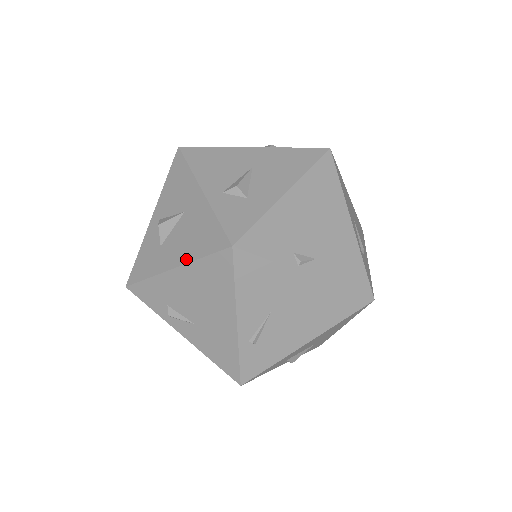
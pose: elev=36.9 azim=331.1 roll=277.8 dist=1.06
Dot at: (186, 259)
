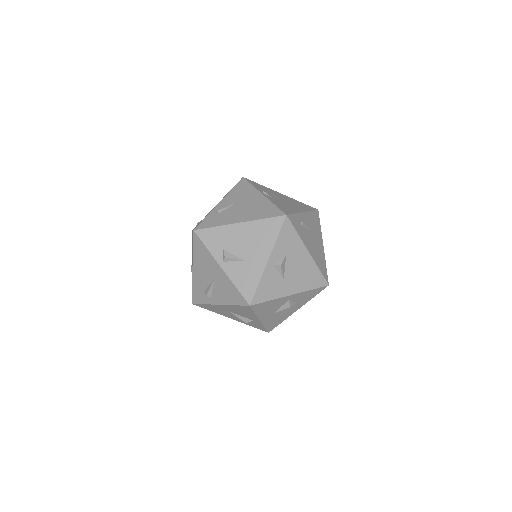
Dot at: occluded
